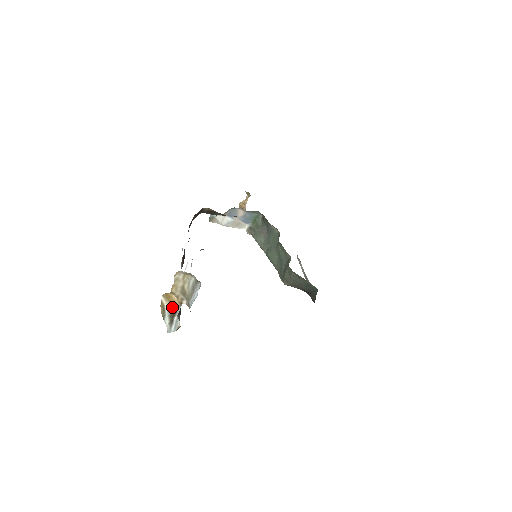
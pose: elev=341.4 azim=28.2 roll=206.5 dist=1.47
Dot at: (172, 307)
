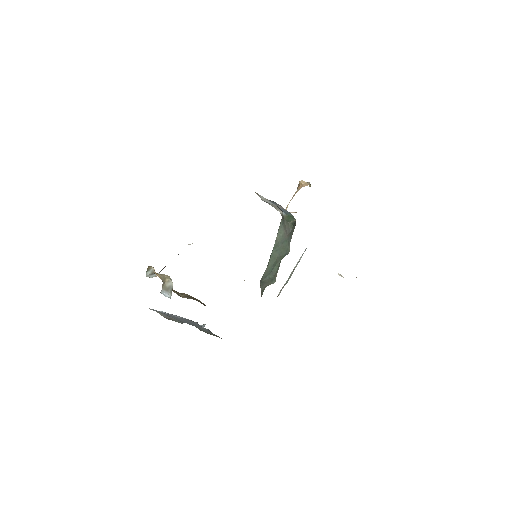
Dot at: occluded
